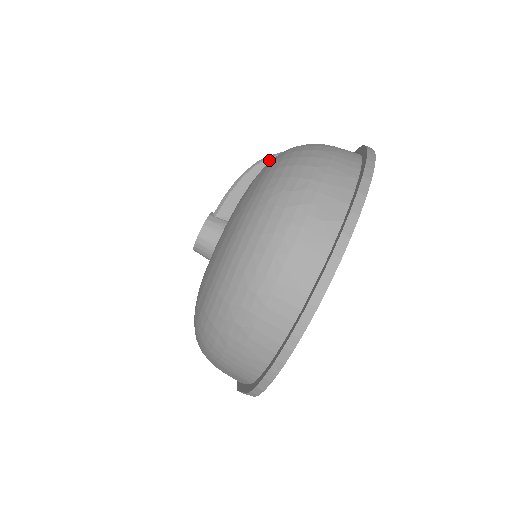
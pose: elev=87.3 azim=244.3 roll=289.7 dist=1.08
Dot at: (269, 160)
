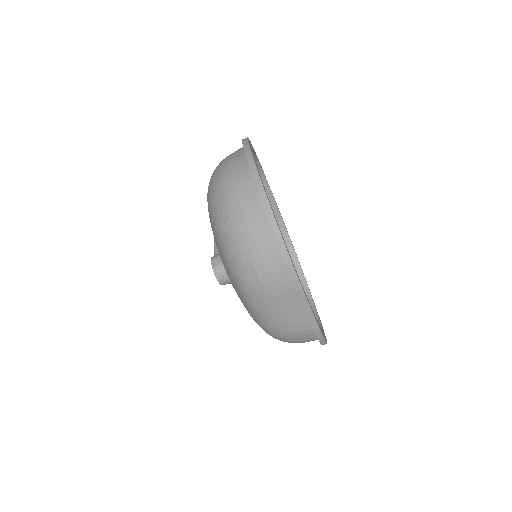
Dot at: occluded
